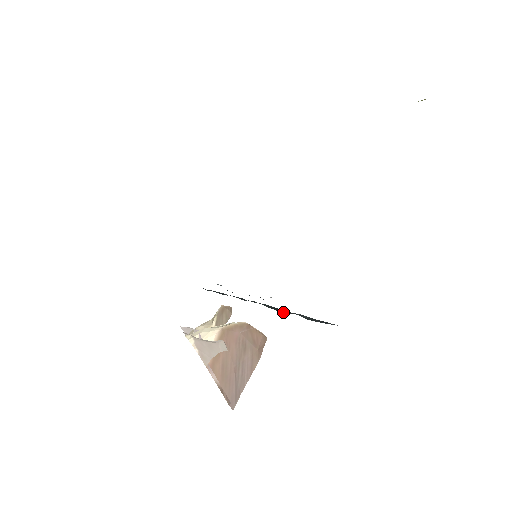
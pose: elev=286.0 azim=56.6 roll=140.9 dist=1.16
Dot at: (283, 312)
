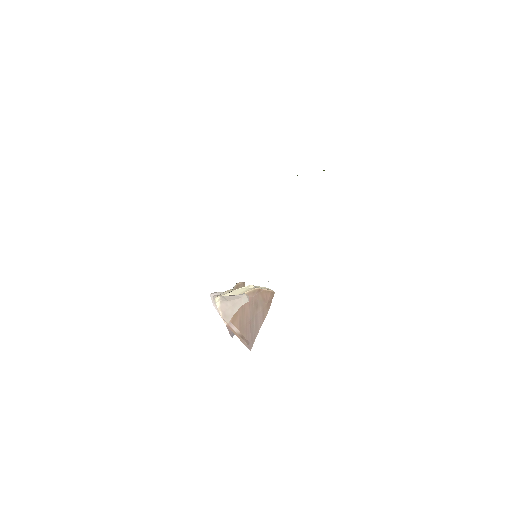
Dot at: occluded
